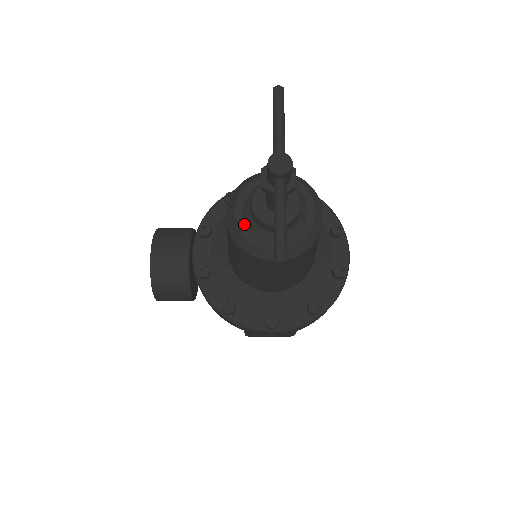
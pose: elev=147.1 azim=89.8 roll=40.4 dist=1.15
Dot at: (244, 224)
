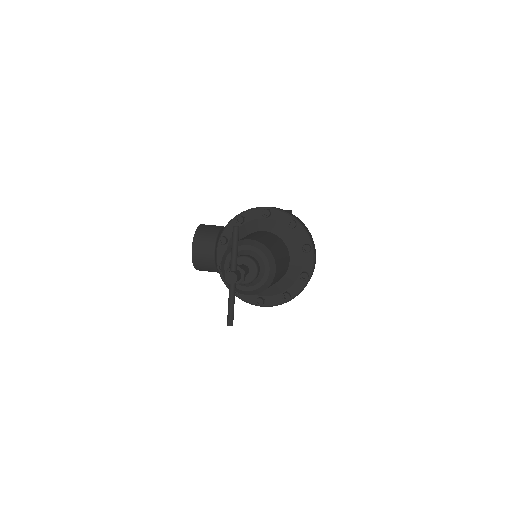
Dot at: occluded
